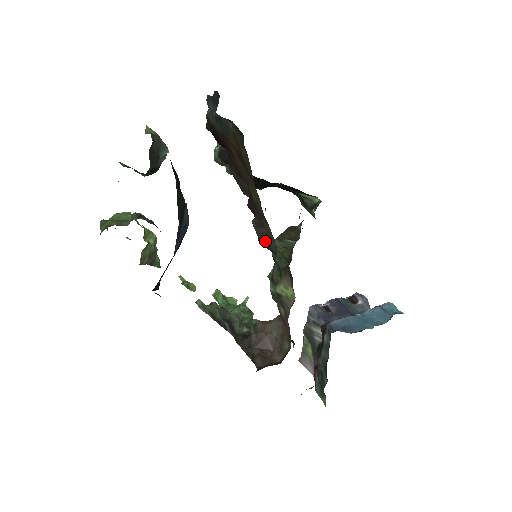
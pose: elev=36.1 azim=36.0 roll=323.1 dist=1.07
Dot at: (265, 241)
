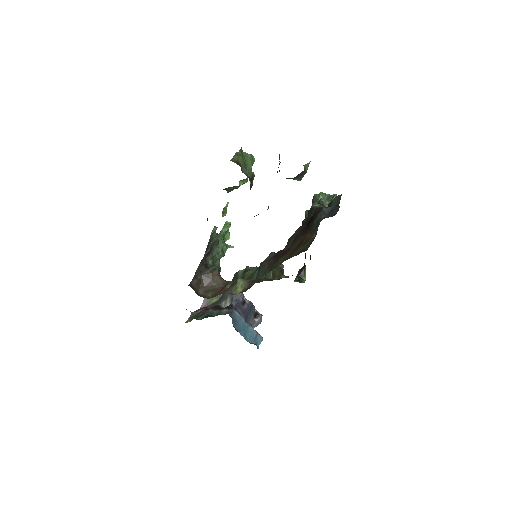
Dot at: (261, 269)
